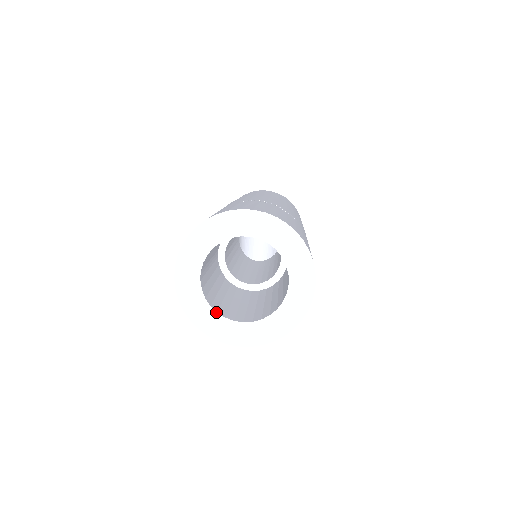
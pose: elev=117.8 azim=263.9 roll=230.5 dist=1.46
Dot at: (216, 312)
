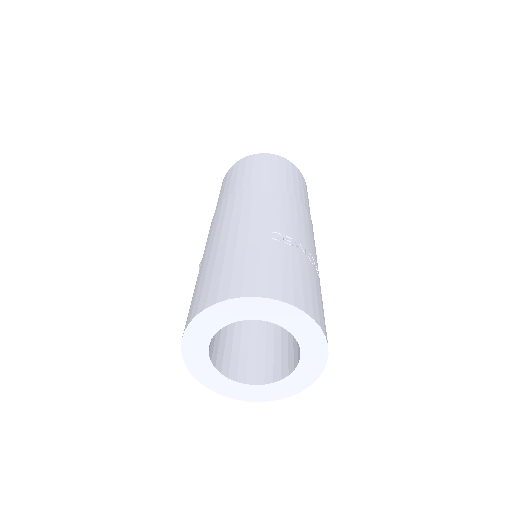
Dot at: (214, 367)
